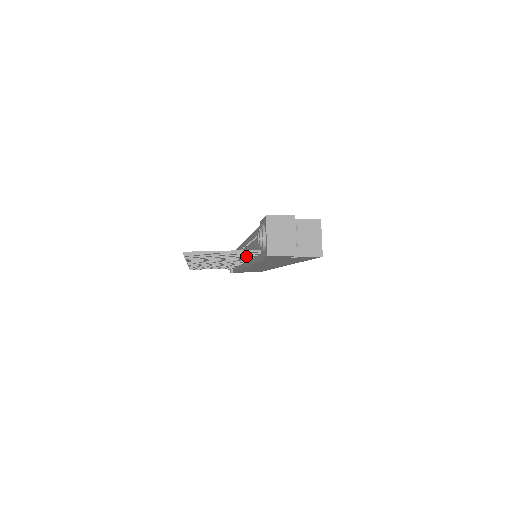
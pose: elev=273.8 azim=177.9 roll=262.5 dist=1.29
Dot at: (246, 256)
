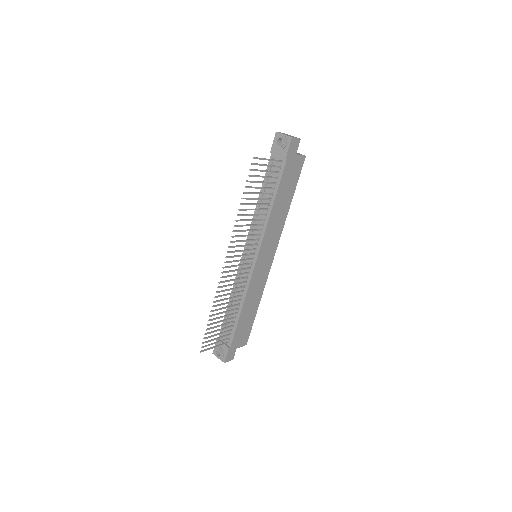
Dot at: (269, 193)
